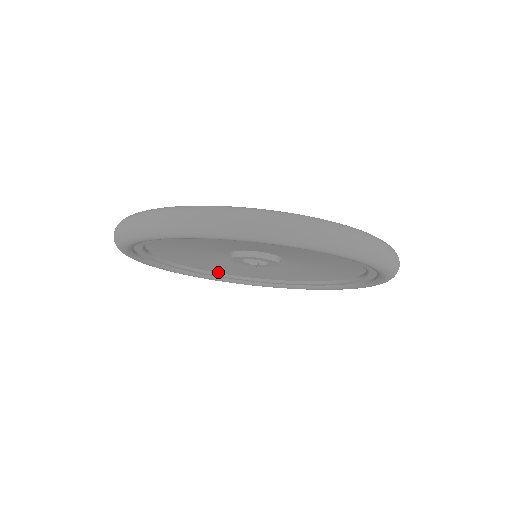
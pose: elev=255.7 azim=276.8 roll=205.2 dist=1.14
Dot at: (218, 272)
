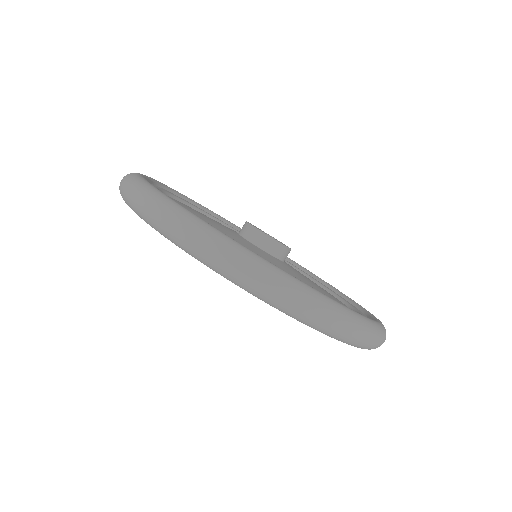
Dot at: occluded
